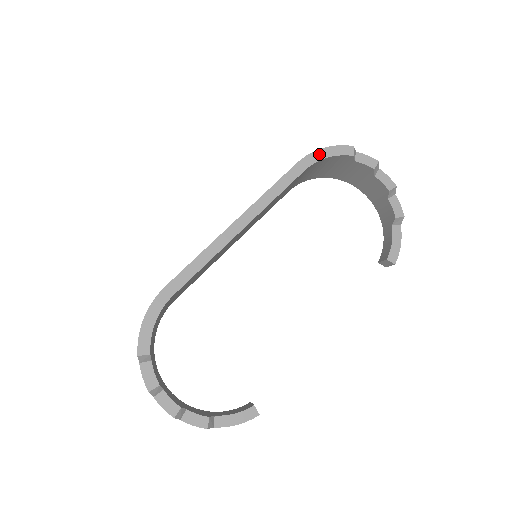
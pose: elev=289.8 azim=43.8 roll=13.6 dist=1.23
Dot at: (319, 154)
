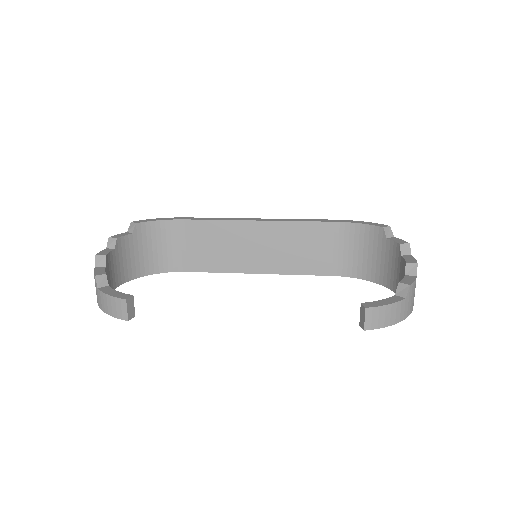
Dot at: (356, 222)
